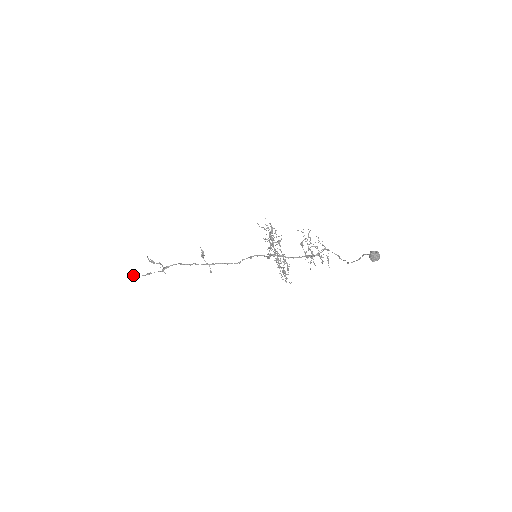
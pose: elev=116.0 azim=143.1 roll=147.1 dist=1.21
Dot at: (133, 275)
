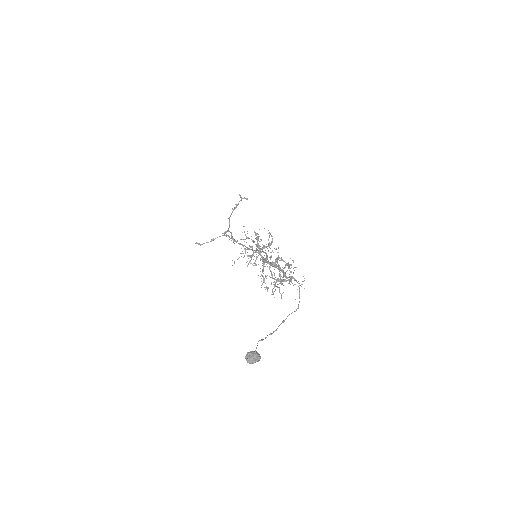
Dot at: (199, 244)
